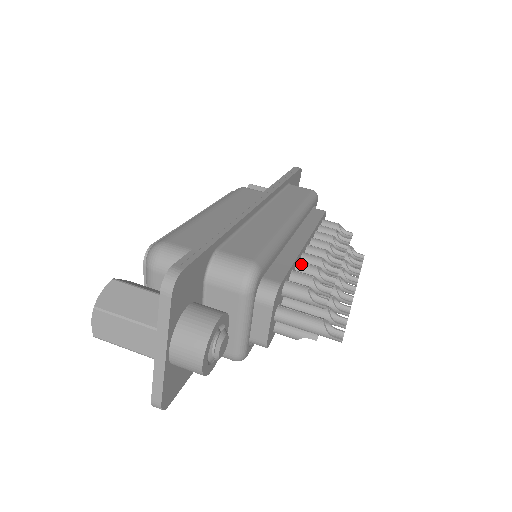
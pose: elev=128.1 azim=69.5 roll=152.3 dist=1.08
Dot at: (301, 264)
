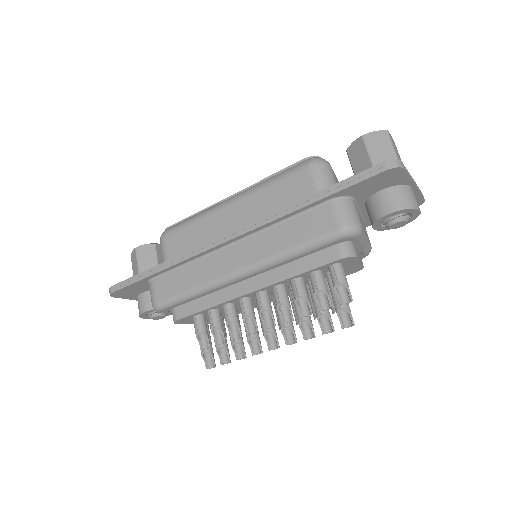
Dot at: (224, 309)
